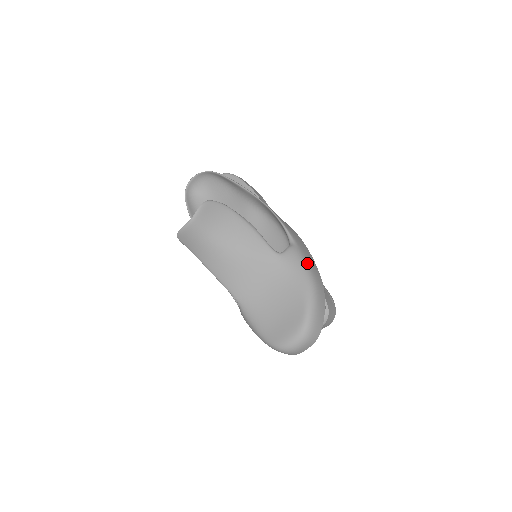
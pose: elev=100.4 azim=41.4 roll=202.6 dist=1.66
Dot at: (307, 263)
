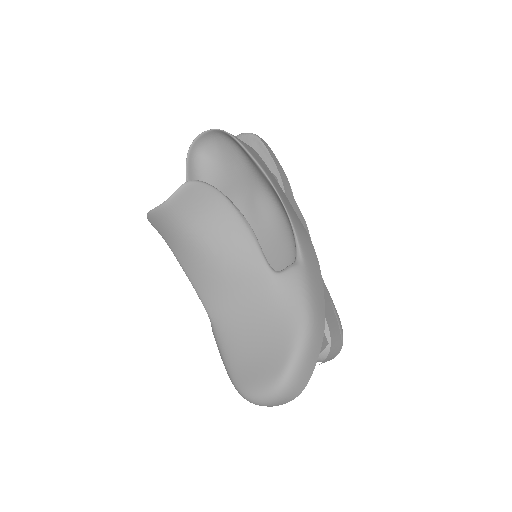
Dot at: (310, 294)
